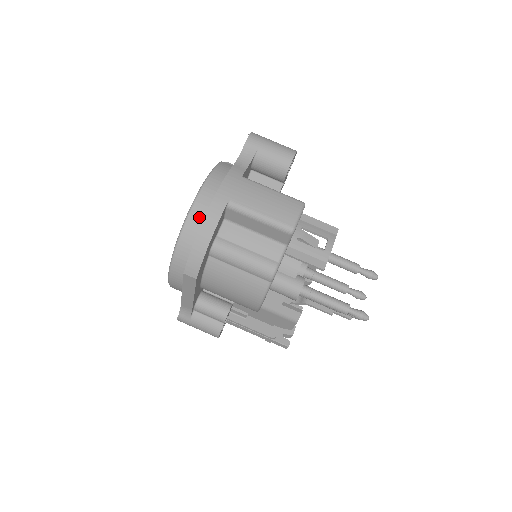
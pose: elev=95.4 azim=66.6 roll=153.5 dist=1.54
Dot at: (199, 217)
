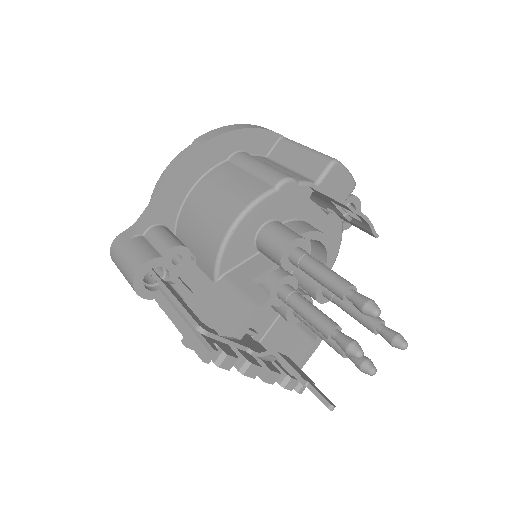
Dot at: occluded
